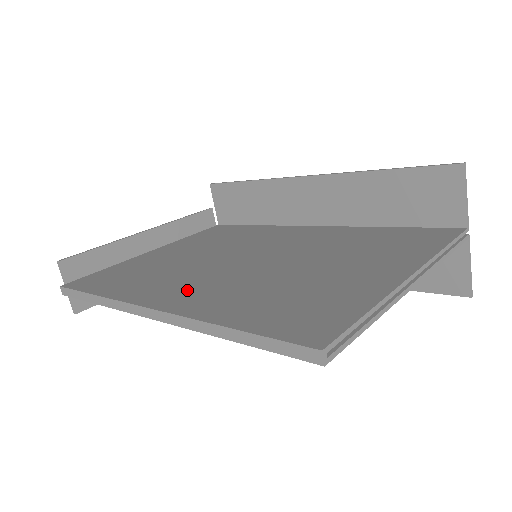
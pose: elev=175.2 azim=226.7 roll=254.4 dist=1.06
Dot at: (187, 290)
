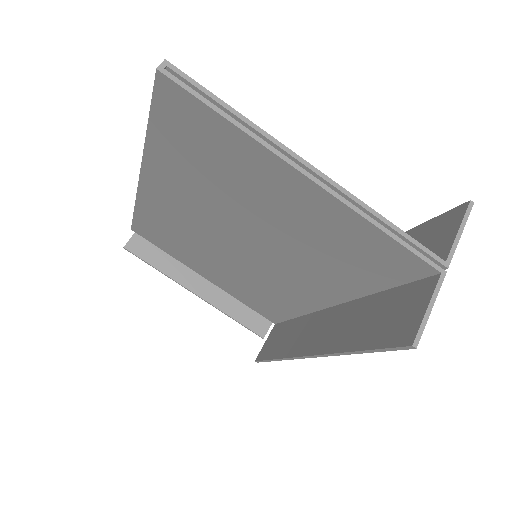
Dot at: occluded
